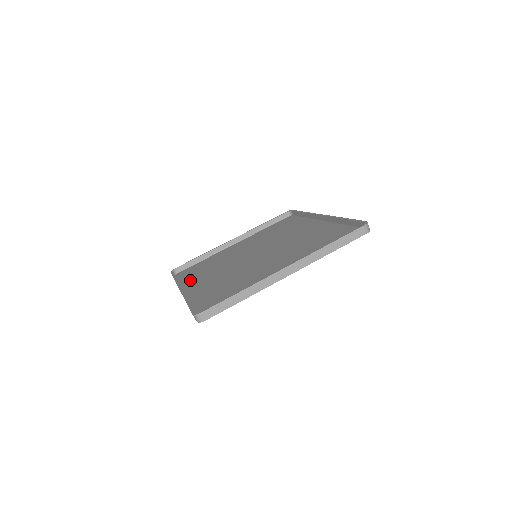
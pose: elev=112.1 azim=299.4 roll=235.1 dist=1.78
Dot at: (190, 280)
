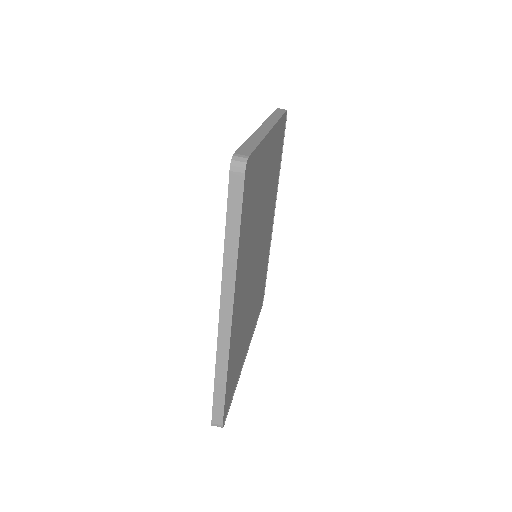
Dot at: occluded
